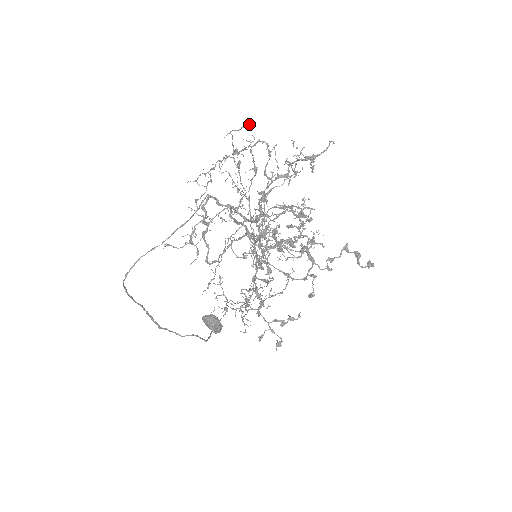
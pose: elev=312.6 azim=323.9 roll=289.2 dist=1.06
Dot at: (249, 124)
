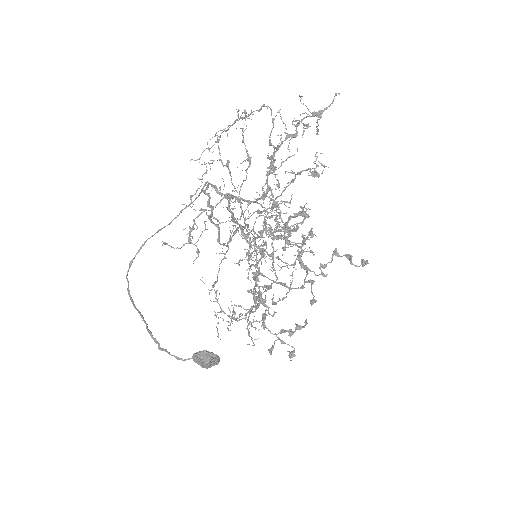
Dot at: occluded
